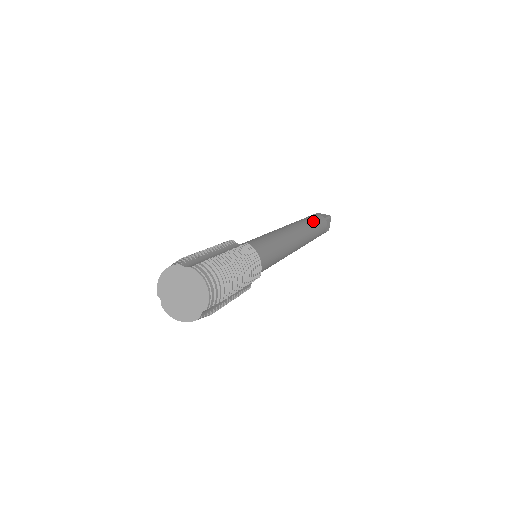
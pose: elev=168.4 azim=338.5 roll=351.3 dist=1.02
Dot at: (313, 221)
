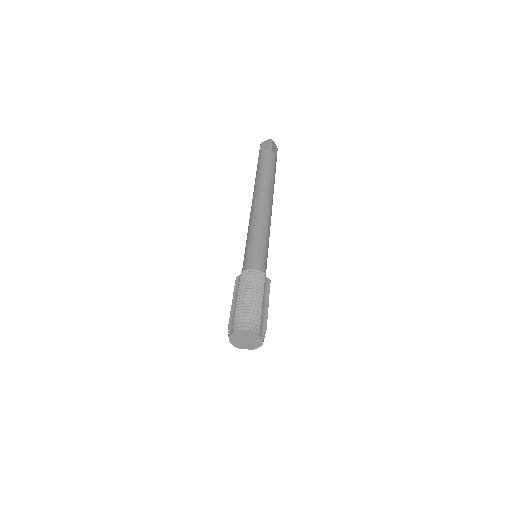
Dot at: occluded
